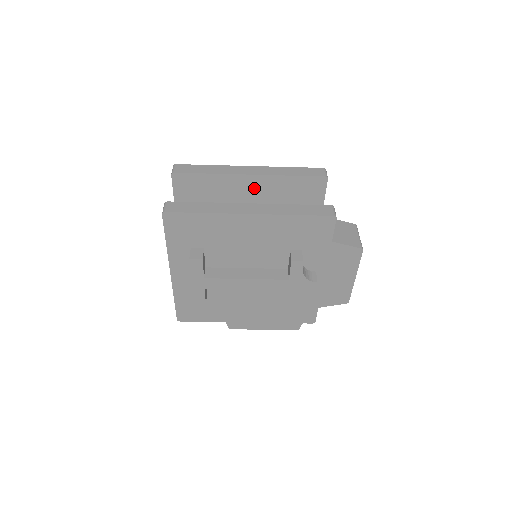
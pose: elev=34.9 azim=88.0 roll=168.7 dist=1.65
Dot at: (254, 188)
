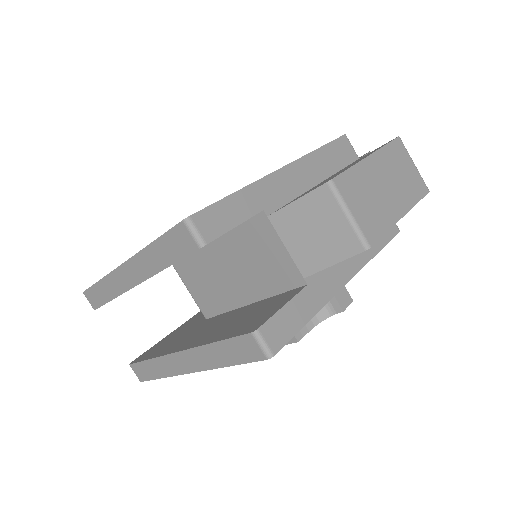
Dot at: occluded
